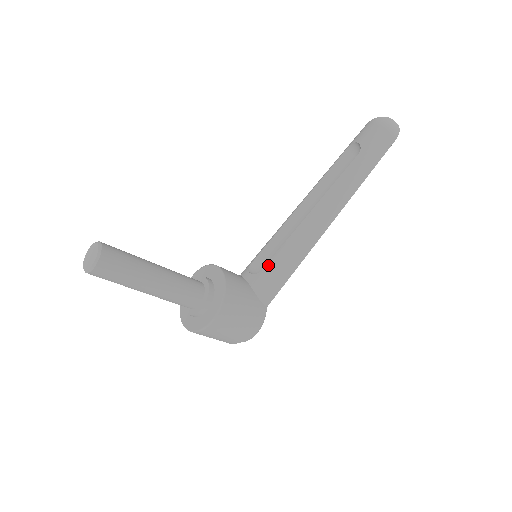
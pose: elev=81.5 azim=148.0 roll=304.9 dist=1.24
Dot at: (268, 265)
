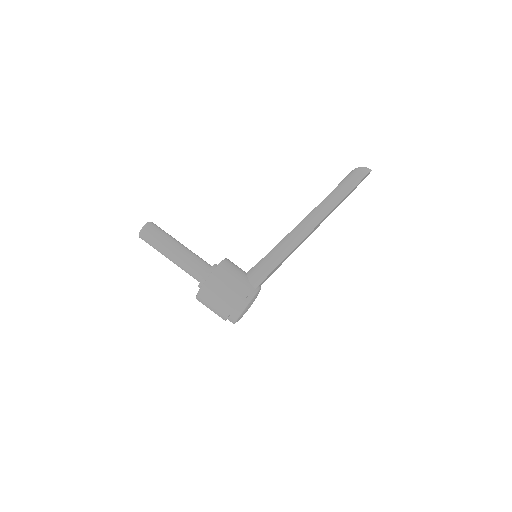
Dot at: (261, 260)
